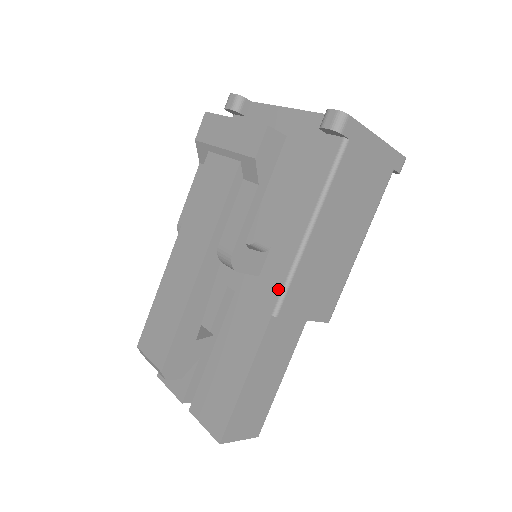
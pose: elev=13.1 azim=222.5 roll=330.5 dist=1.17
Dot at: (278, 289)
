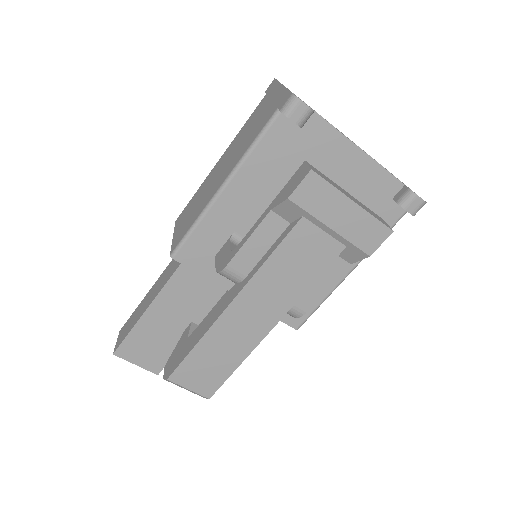
Dot at: (307, 313)
